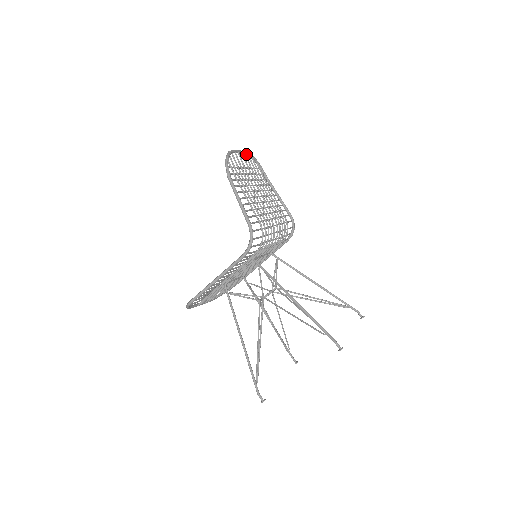
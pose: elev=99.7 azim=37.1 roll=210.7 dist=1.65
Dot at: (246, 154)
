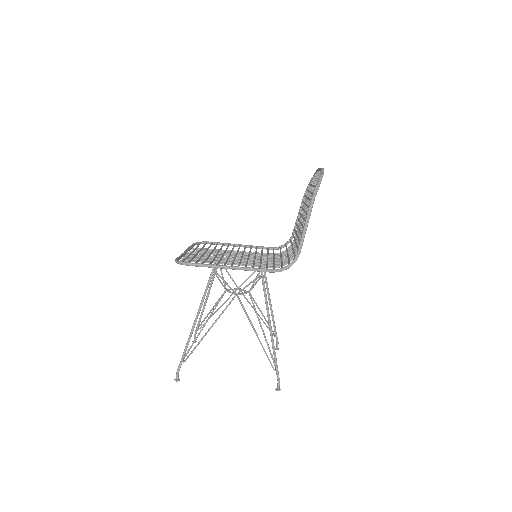
Dot at: (318, 171)
